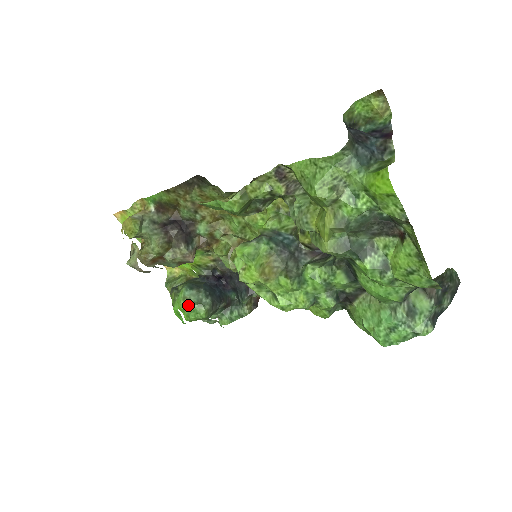
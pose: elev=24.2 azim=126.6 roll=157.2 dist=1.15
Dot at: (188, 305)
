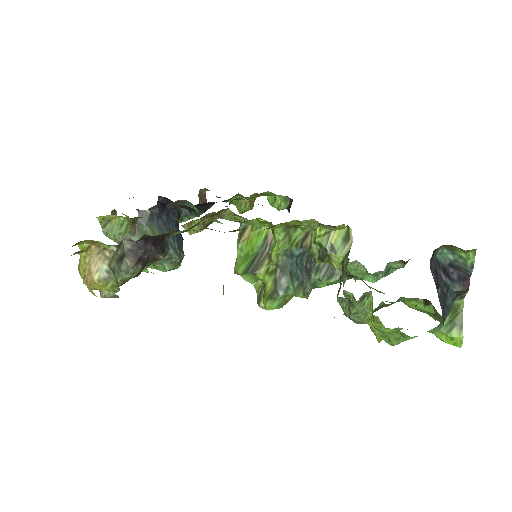
Dot at: (161, 269)
